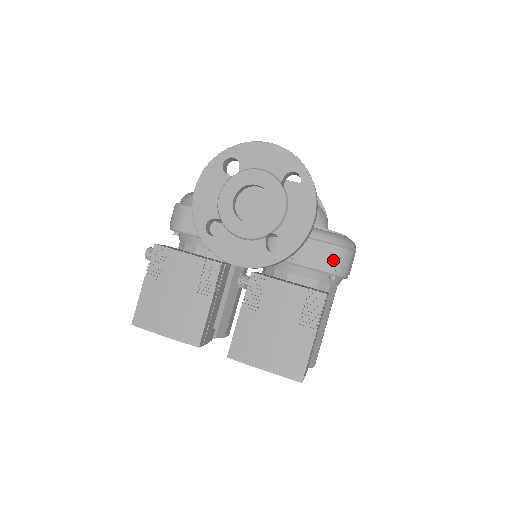
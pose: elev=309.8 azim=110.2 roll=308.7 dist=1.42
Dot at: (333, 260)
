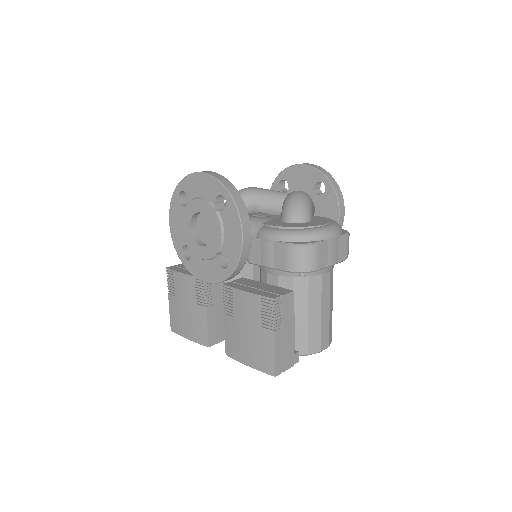
Dot at: (291, 259)
